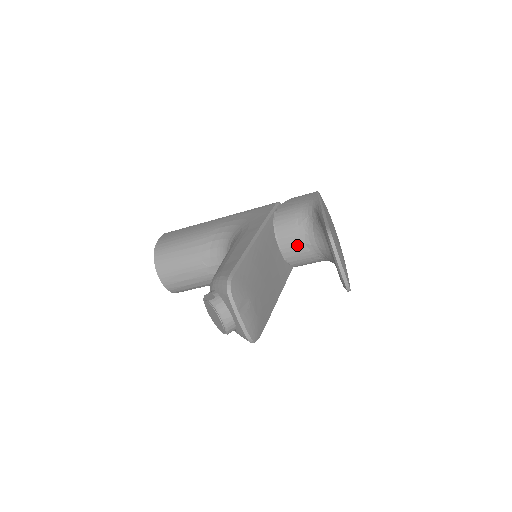
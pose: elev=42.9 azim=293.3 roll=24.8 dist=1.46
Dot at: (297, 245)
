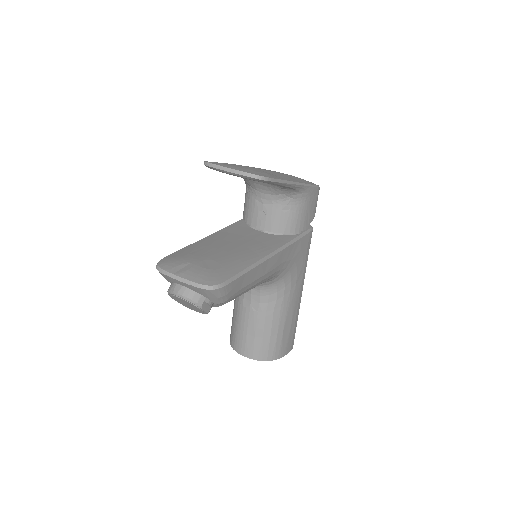
Dot at: (261, 212)
